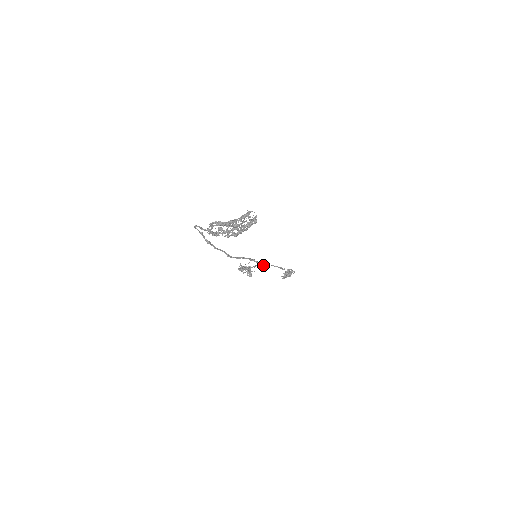
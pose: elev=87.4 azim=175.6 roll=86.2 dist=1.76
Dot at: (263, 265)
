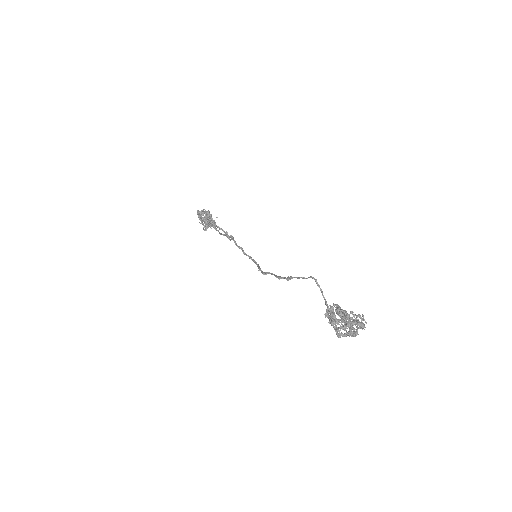
Dot at: (229, 237)
